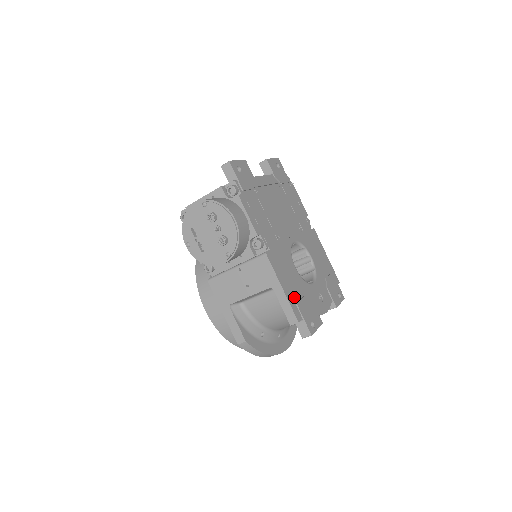
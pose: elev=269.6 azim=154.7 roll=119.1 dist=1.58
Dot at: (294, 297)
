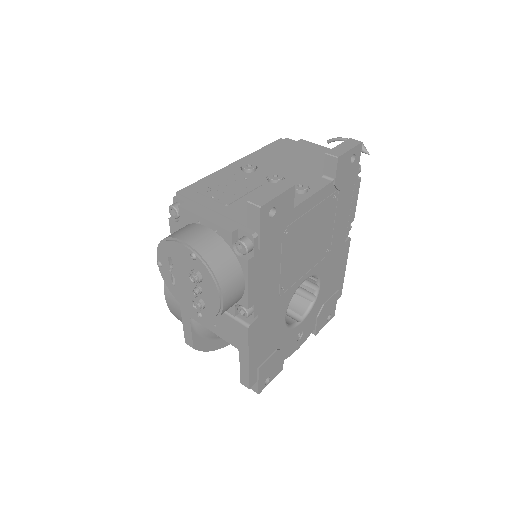
Dot at: (260, 361)
